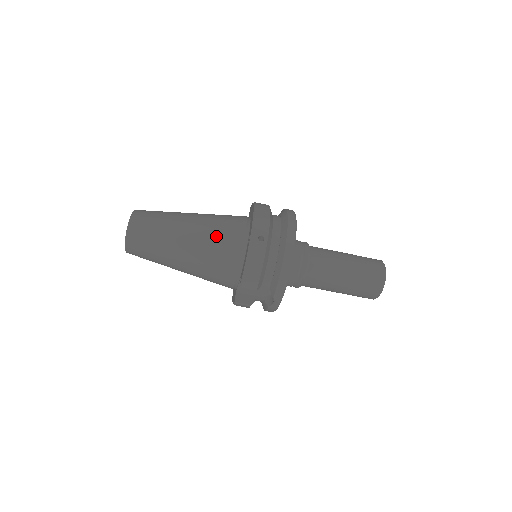
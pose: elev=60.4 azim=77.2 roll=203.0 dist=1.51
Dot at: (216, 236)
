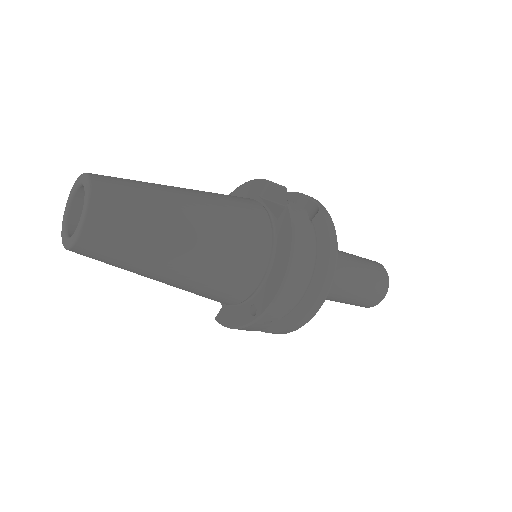
Dot at: (212, 287)
